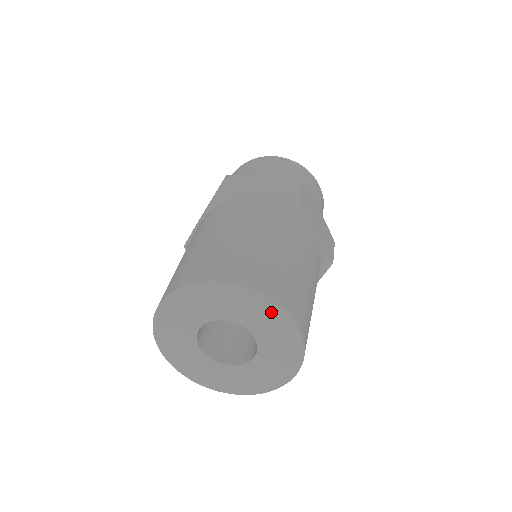
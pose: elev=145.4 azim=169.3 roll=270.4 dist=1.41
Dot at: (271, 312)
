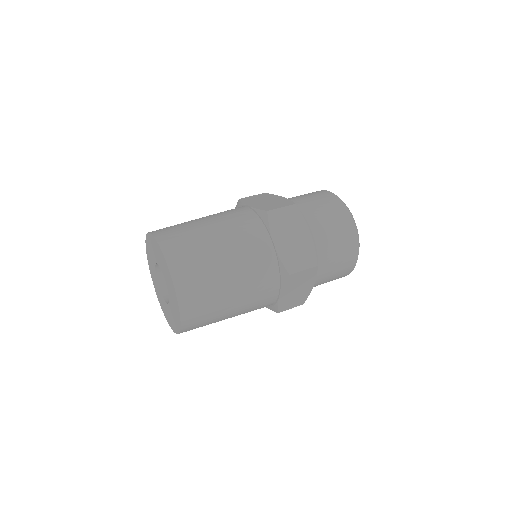
Dot at: (177, 308)
